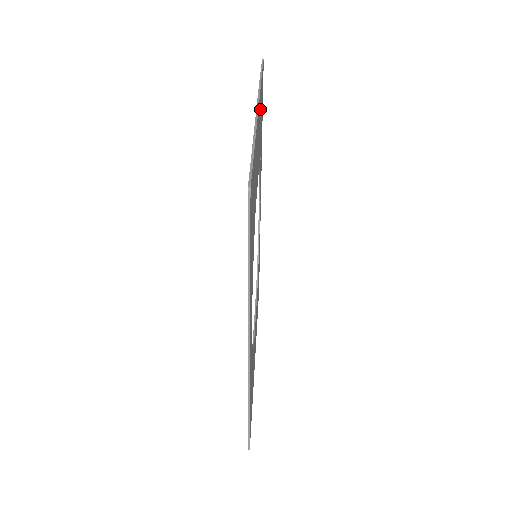
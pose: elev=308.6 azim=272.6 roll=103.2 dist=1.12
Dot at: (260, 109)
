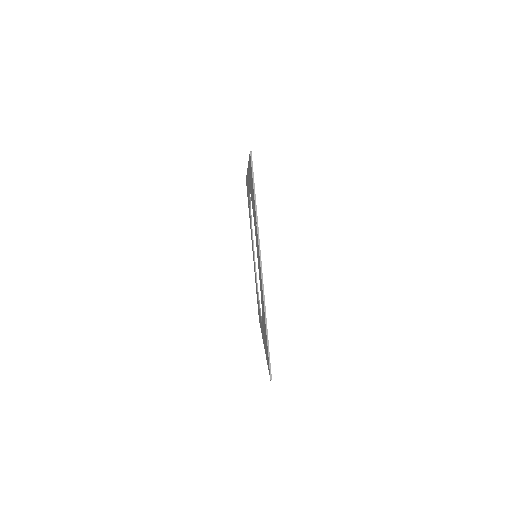
Dot at: occluded
